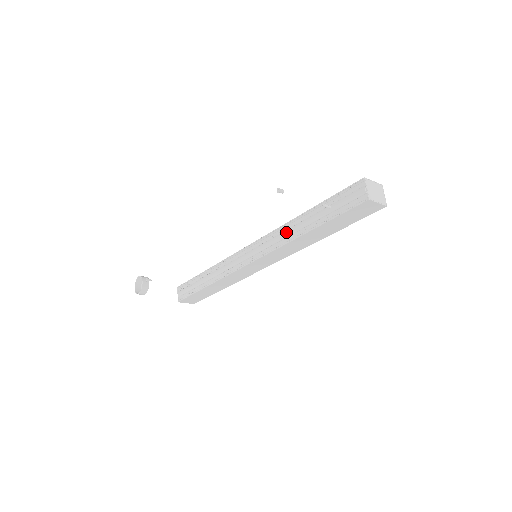
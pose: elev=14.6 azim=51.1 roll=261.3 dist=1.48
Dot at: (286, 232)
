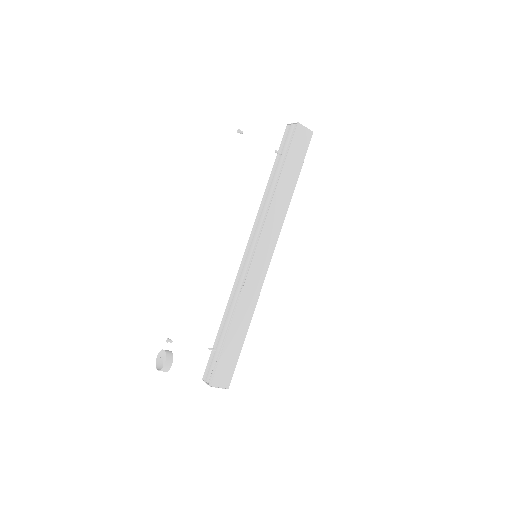
Dot at: (265, 203)
